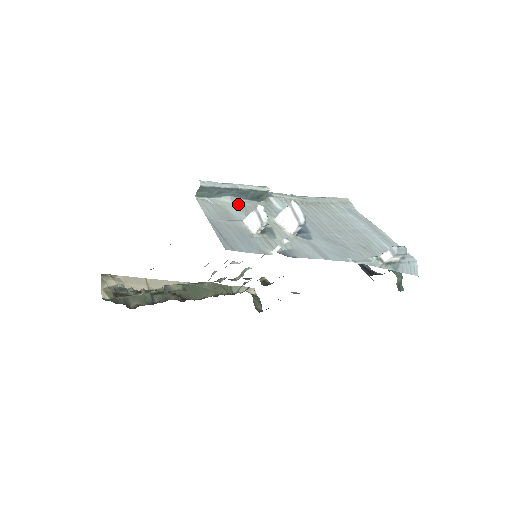
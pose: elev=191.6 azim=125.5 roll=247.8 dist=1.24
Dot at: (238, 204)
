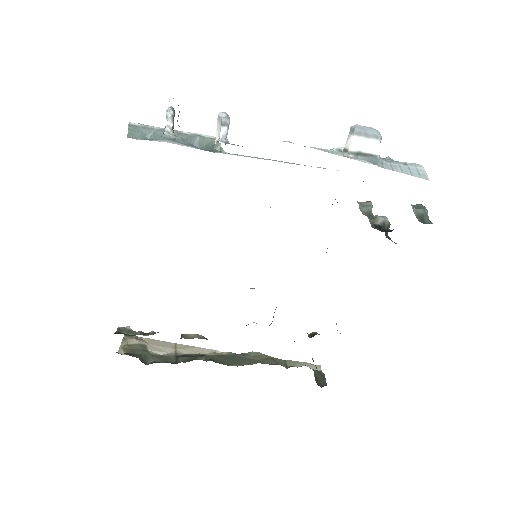
Dot at: occluded
